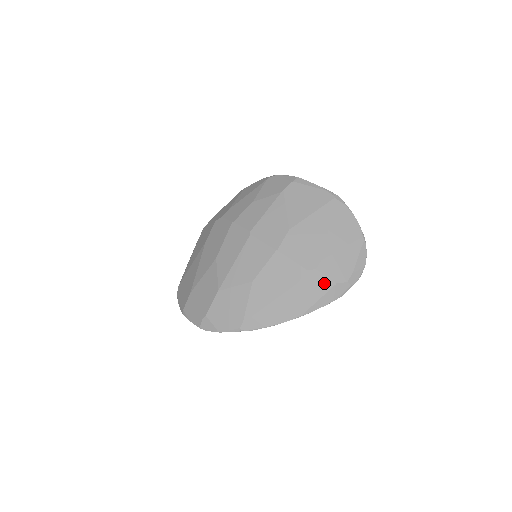
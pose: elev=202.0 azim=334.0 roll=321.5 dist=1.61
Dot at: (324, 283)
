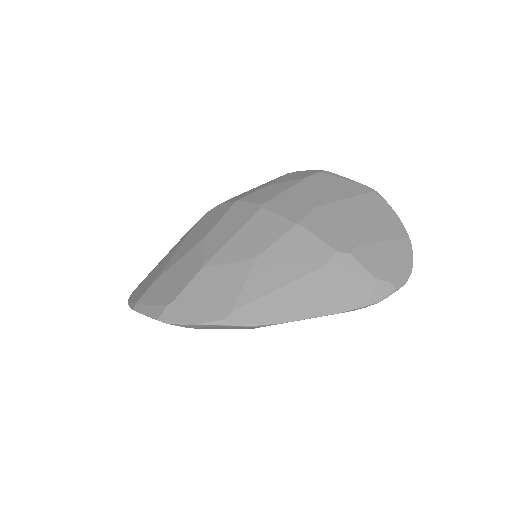
Dot at: (359, 275)
